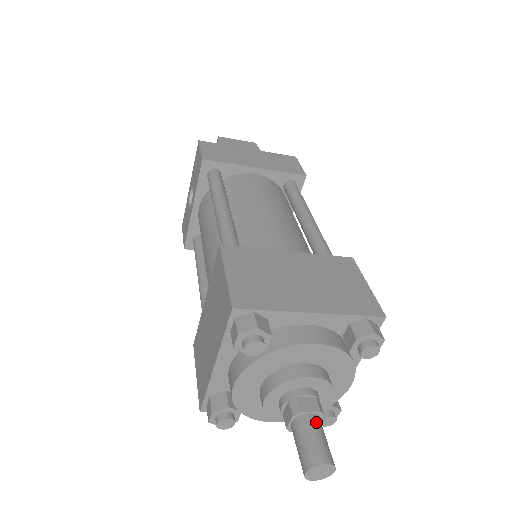
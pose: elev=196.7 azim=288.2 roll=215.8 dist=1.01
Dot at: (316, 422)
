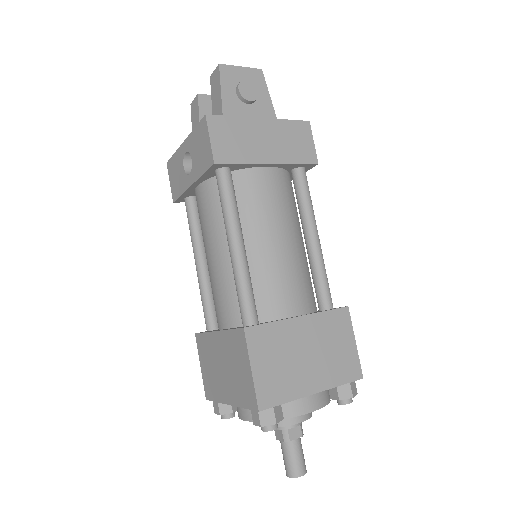
Dot at: (299, 445)
